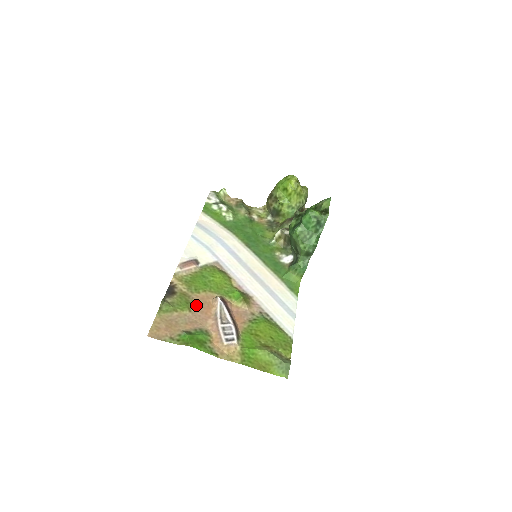
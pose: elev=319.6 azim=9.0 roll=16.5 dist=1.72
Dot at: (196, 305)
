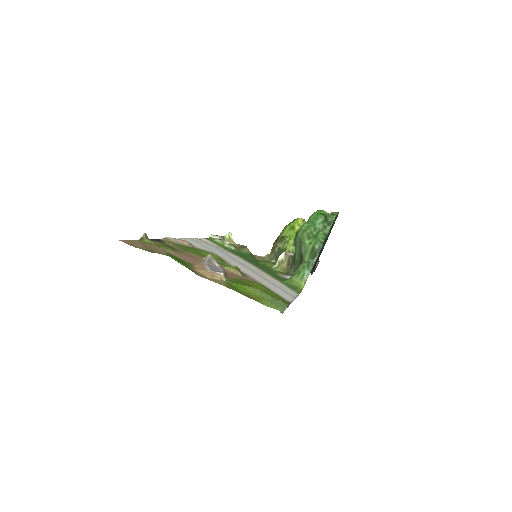
Dot at: (182, 253)
